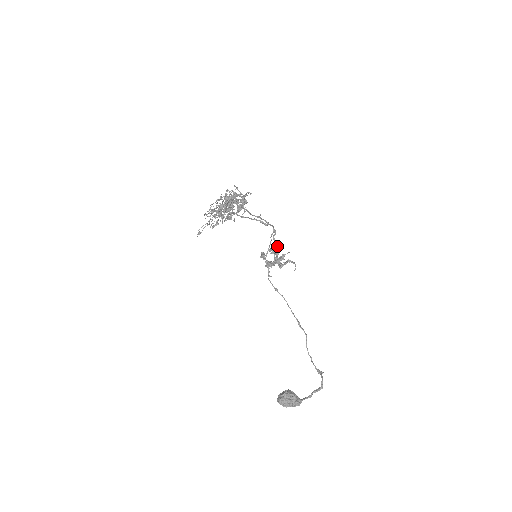
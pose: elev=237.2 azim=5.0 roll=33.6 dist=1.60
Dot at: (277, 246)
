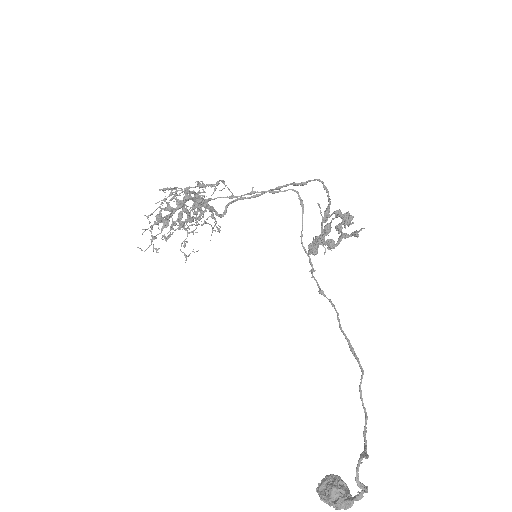
Dot at: (325, 211)
